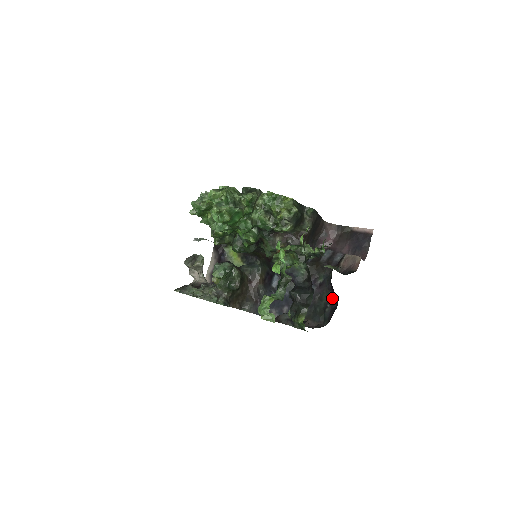
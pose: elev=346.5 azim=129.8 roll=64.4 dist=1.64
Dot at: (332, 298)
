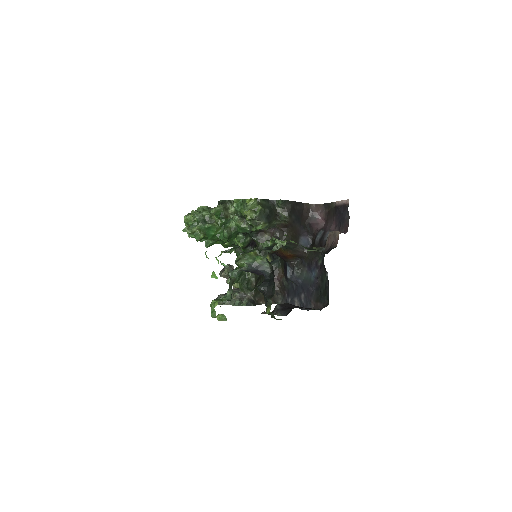
Dot at: (327, 278)
